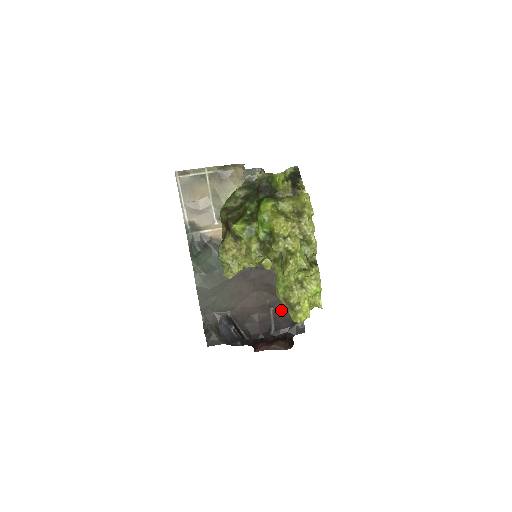
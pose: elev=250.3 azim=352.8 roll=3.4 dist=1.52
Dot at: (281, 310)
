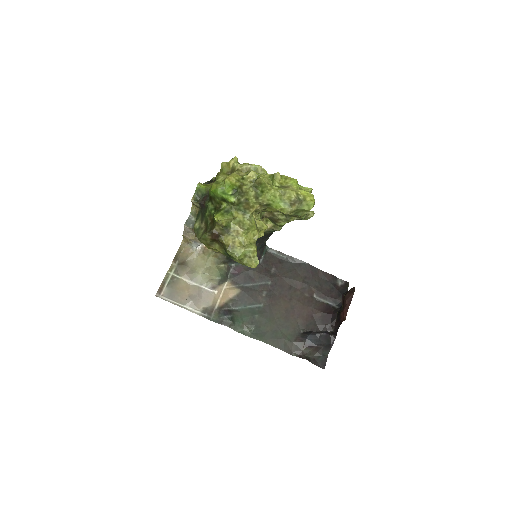
Dot at: (319, 289)
